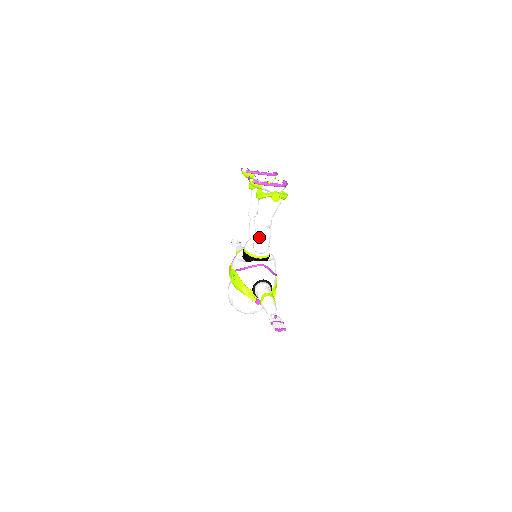
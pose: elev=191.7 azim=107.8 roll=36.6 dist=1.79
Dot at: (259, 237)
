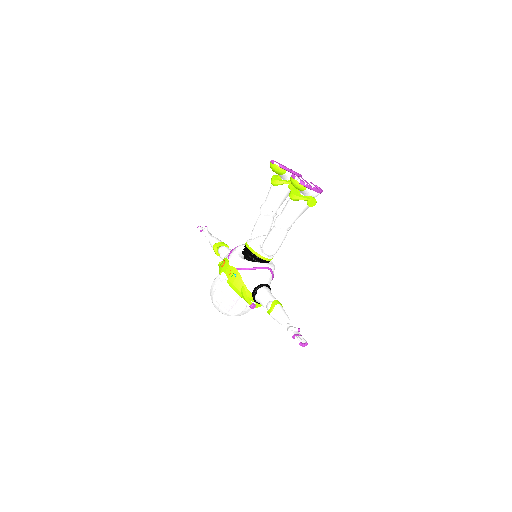
Dot at: (276, 239)
